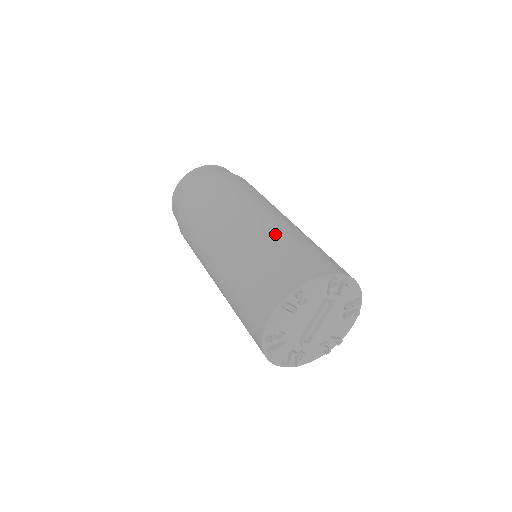
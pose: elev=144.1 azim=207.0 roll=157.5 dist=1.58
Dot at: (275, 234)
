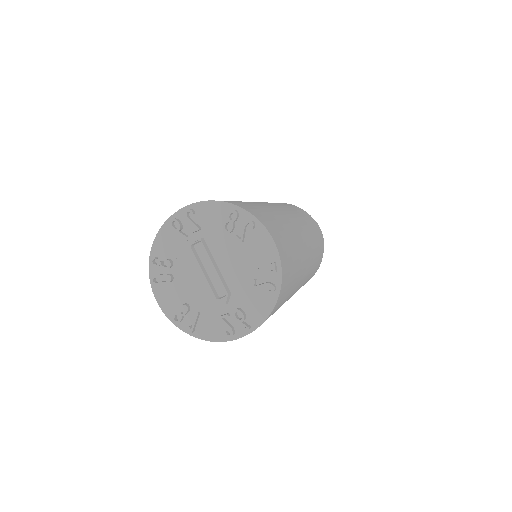
Dot at: occluded
